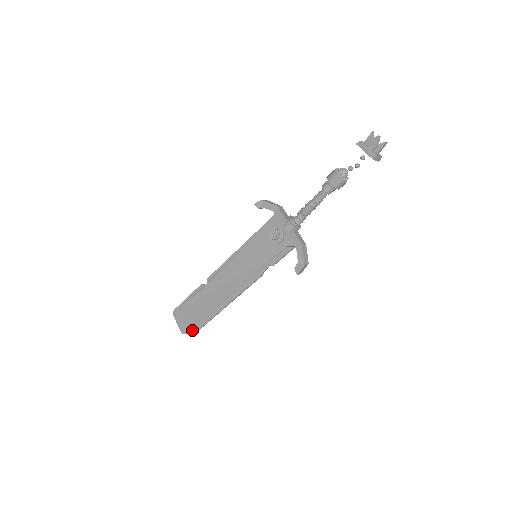
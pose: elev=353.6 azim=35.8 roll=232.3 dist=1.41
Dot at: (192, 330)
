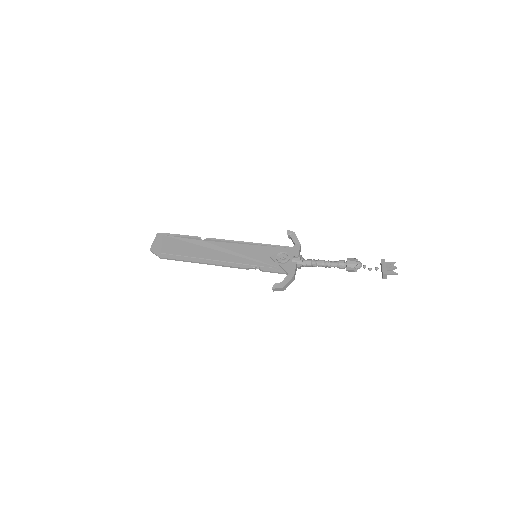
Dot at: (160, 254)
